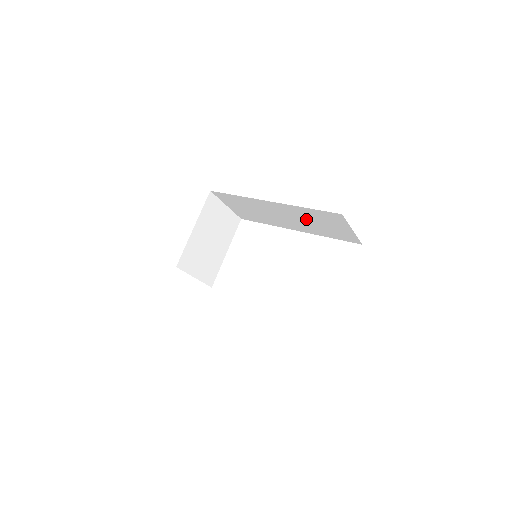
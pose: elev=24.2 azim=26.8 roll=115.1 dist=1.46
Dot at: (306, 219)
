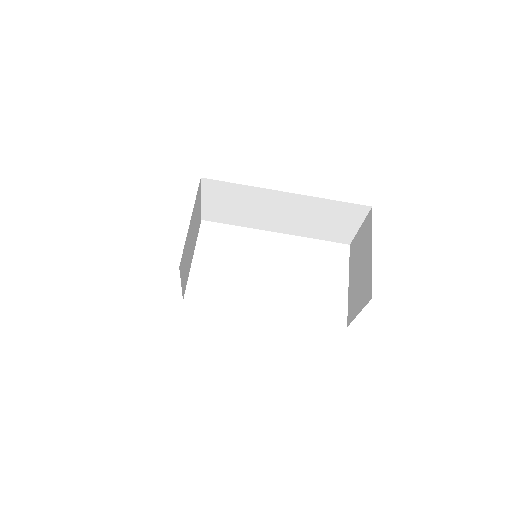
Dot at: (312, 215)
